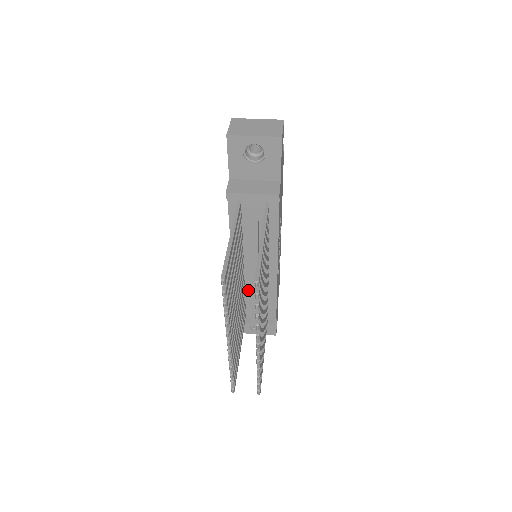
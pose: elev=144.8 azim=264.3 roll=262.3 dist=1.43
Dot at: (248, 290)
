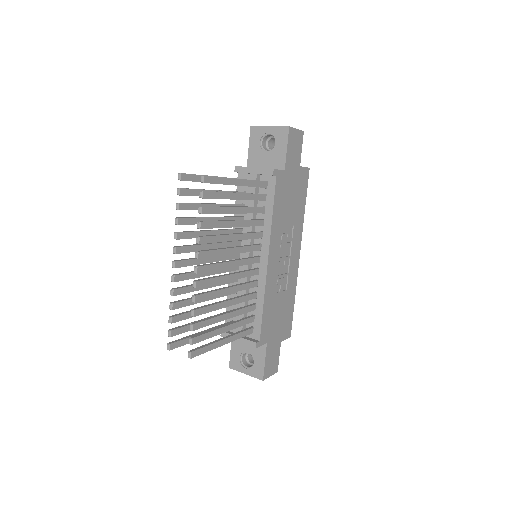
Dot at: occluded
